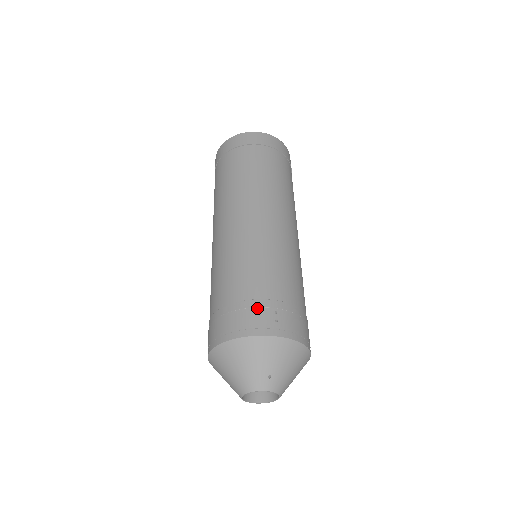
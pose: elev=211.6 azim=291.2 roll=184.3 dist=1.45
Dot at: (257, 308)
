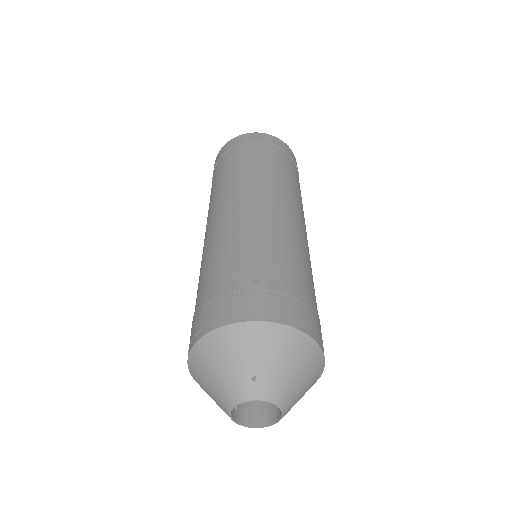
Dot at: (229, 294)
